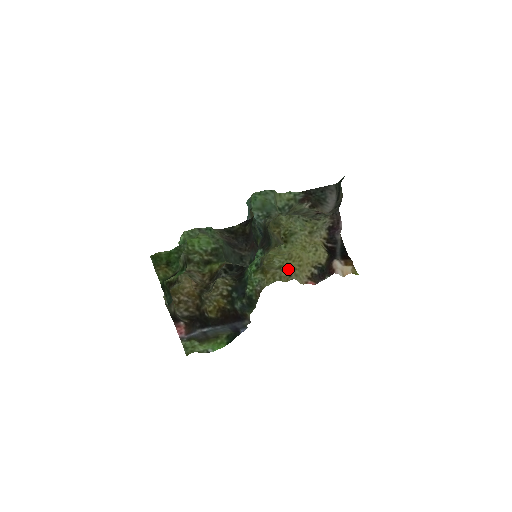
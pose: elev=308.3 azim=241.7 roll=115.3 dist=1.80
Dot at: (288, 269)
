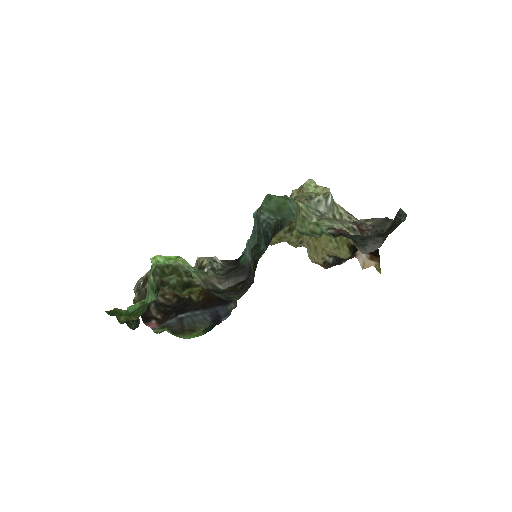
Dot at: occluded
